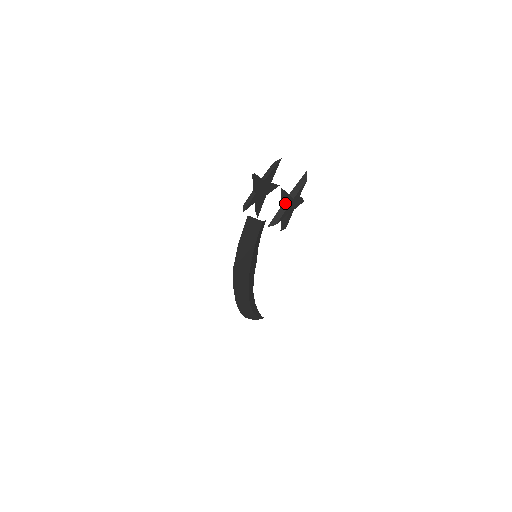
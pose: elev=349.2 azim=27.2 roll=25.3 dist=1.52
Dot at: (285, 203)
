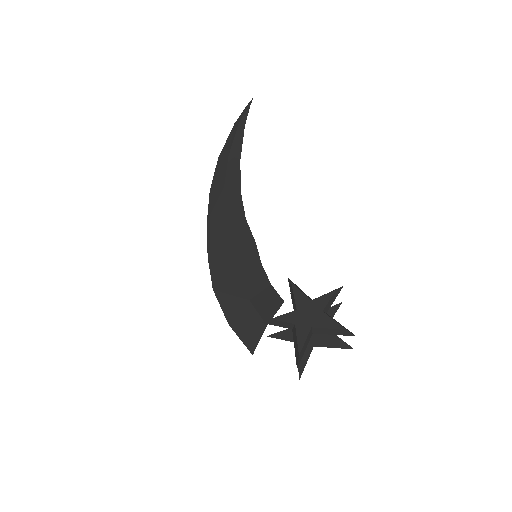
Dot at: occluded
